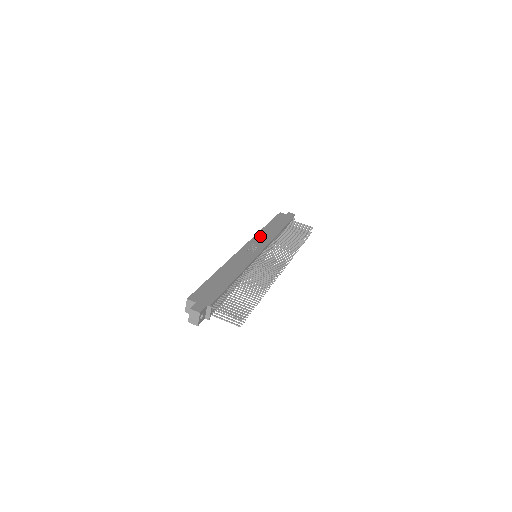
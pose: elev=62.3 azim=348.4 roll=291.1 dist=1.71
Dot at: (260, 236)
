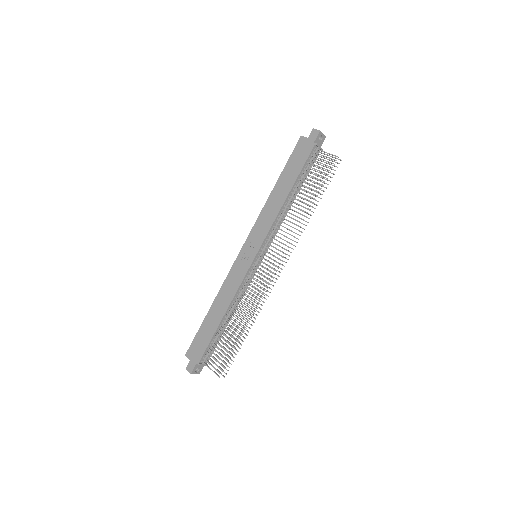
Dot at: (262, 219)
